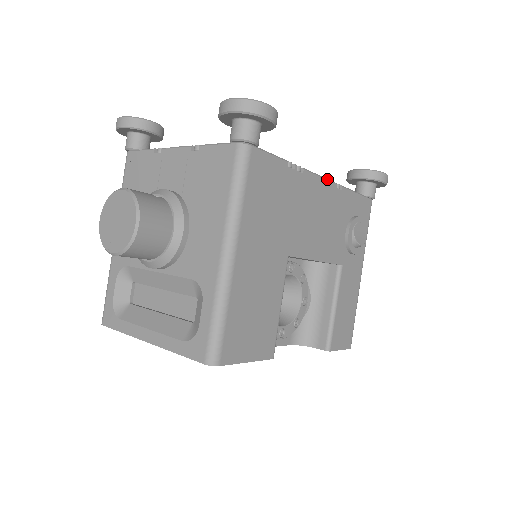
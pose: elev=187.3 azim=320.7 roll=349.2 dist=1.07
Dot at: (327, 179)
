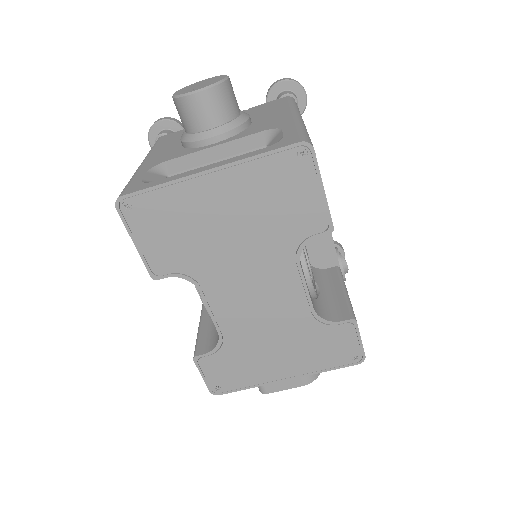
Dot at: occluded
